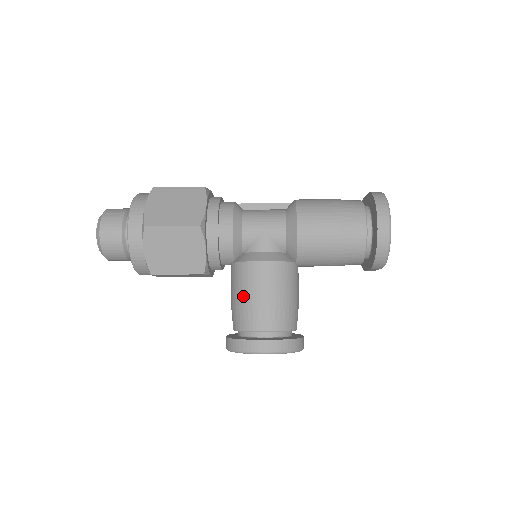
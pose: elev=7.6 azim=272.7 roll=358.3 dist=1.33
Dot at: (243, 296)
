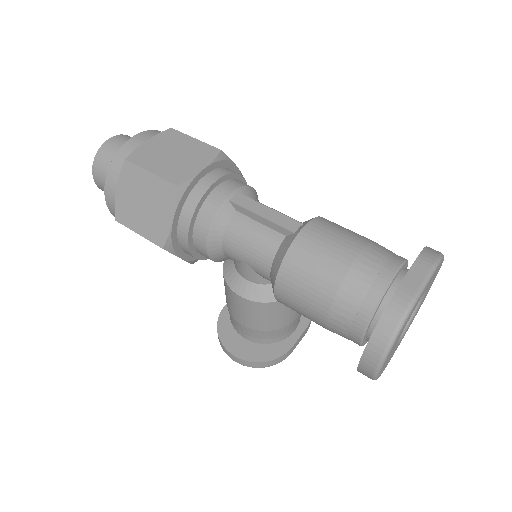
Dot at: (227, 302)
